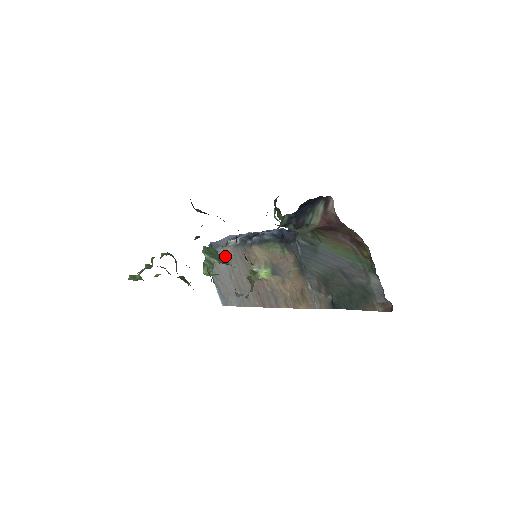
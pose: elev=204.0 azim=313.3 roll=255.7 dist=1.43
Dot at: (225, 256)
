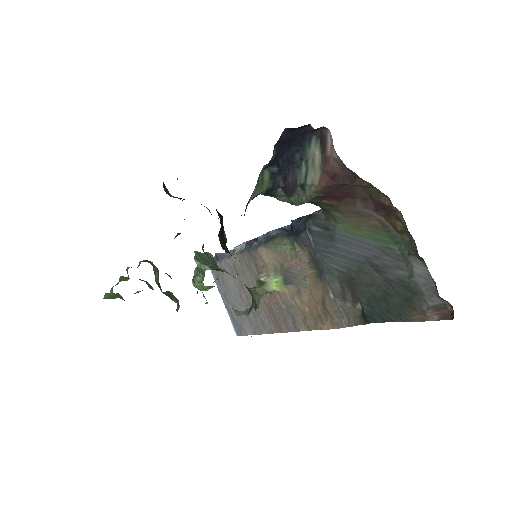
Dot at: (231, 268)
